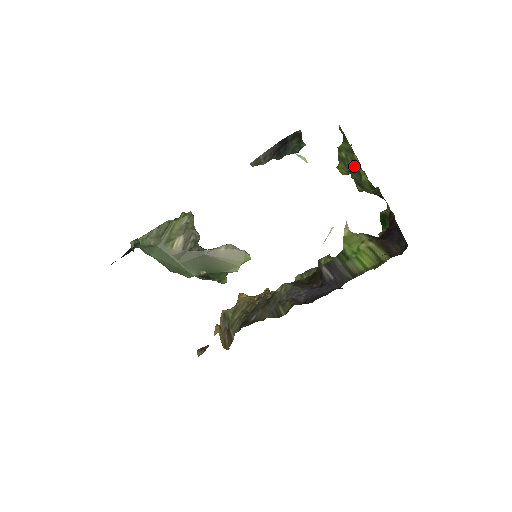
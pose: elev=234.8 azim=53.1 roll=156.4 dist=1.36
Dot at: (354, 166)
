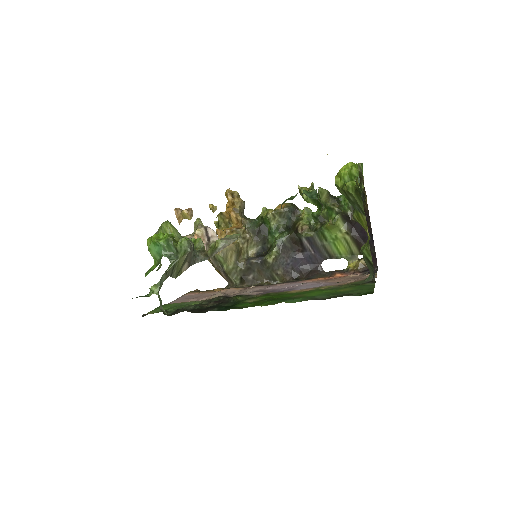
Dot at: (369, 260)
